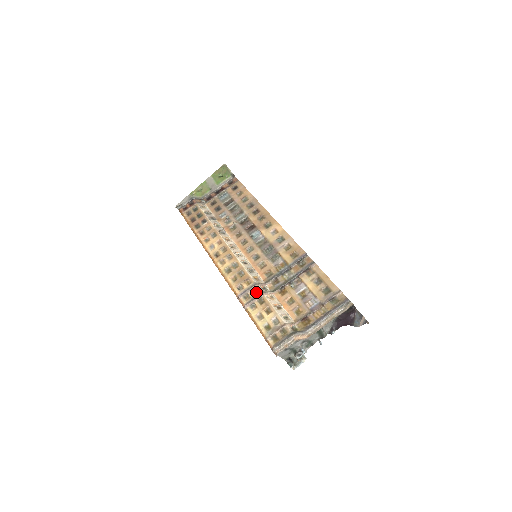
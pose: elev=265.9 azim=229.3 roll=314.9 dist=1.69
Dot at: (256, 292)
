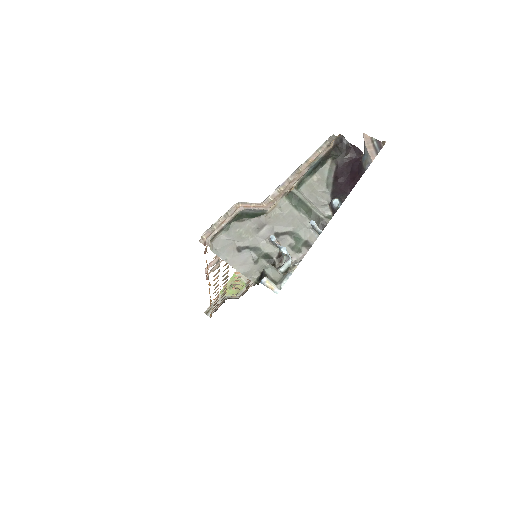
Dot at: occluded
